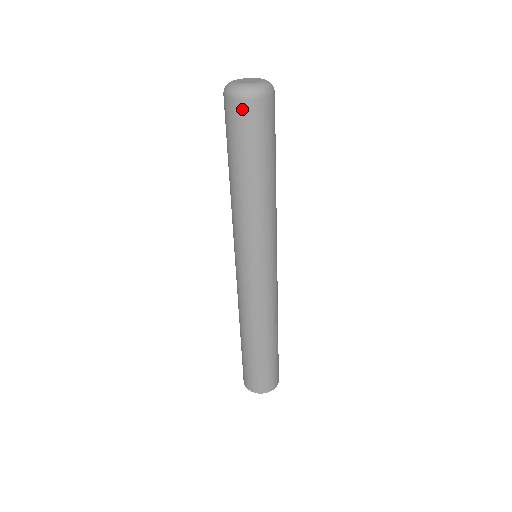
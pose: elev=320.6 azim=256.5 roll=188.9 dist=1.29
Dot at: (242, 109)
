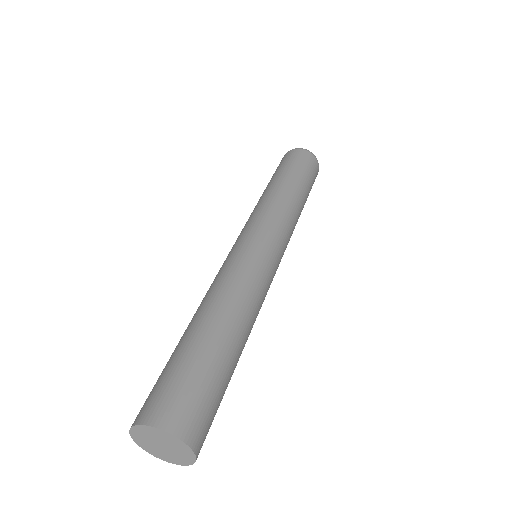
Dot at: (283, 158)
